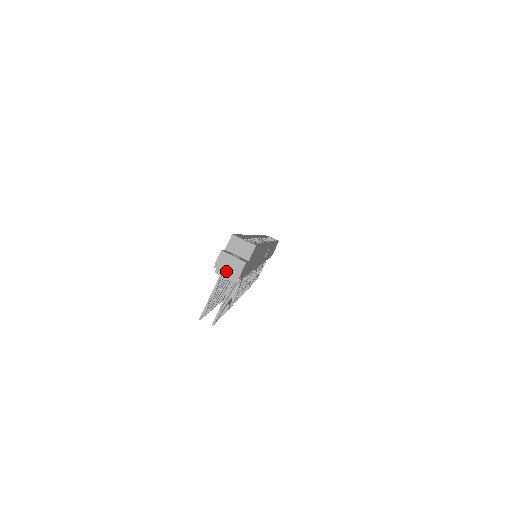
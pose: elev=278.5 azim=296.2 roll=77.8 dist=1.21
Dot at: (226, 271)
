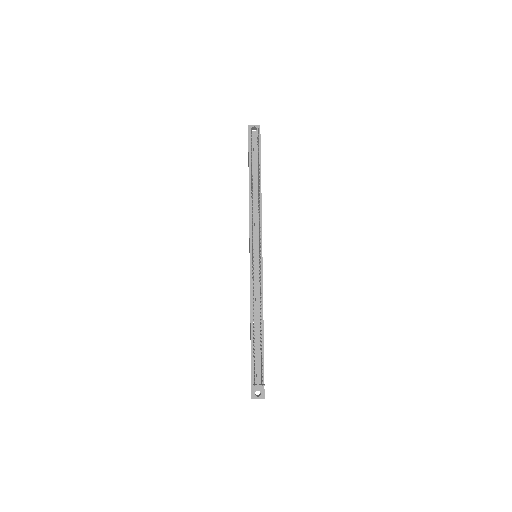
Dot at: (254, 125)
